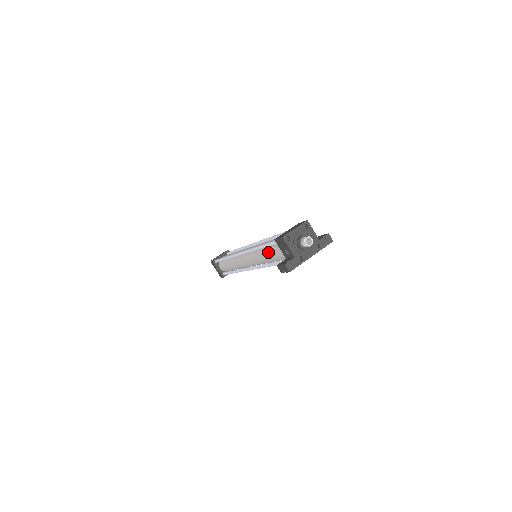
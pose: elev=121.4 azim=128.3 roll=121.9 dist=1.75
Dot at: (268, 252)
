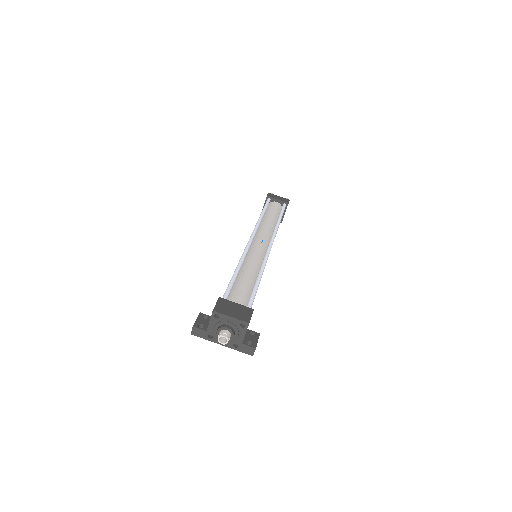
Dot at: occluded
